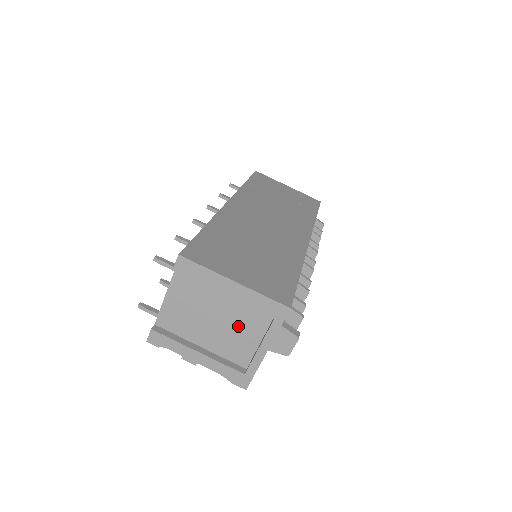
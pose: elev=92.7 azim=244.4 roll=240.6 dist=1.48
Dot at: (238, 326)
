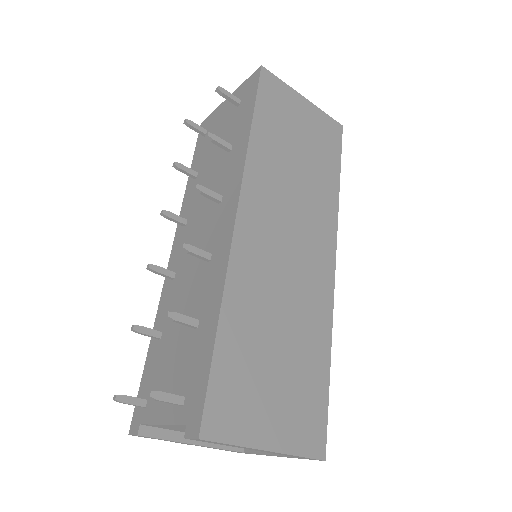
Dot at: occluded
